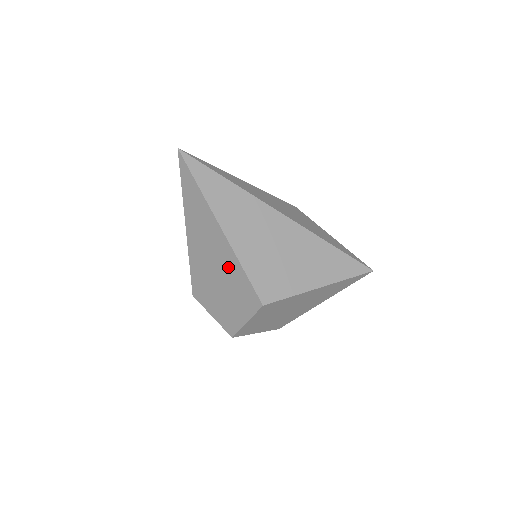
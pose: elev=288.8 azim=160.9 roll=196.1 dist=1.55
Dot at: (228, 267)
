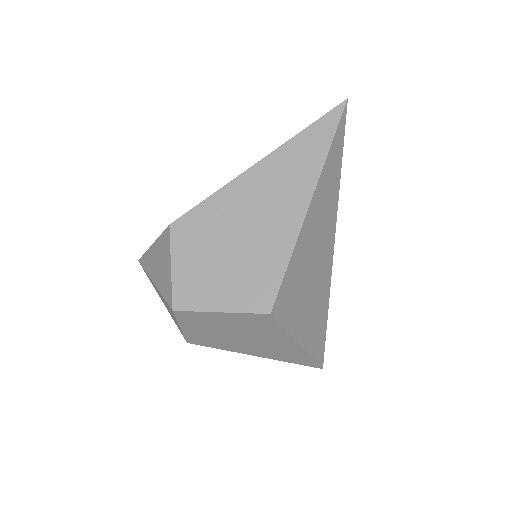
Dot at: (270, 242)
